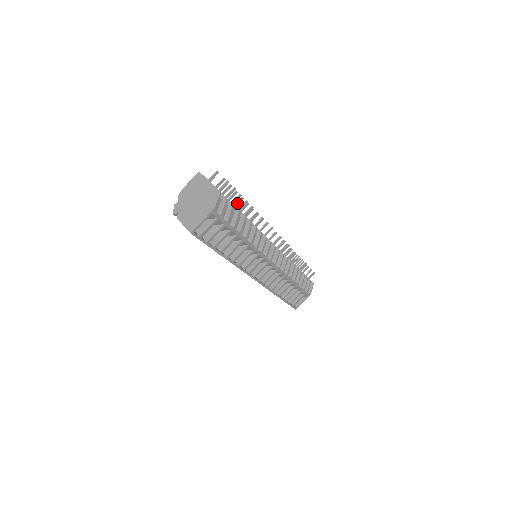
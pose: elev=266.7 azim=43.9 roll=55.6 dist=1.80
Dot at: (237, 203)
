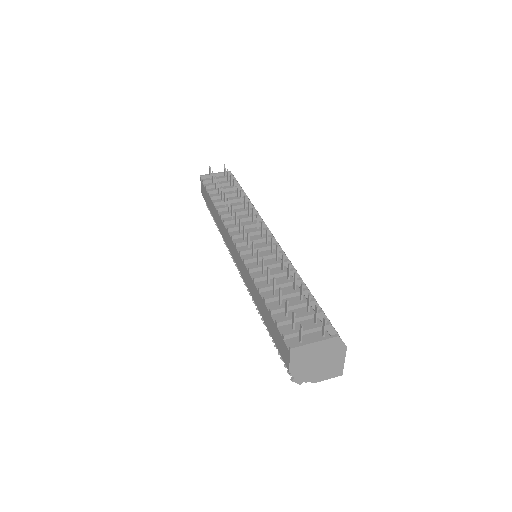
Dot at: (274, 287)
